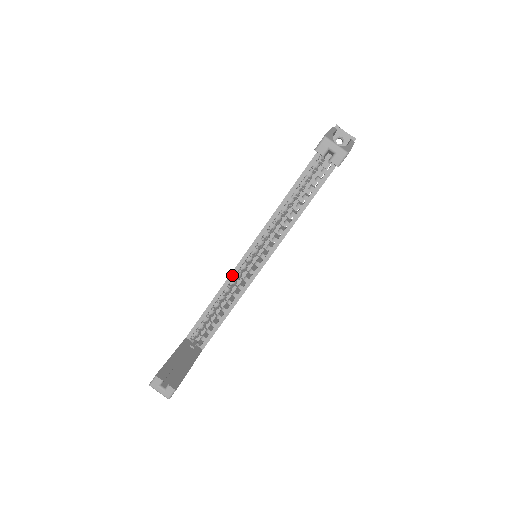
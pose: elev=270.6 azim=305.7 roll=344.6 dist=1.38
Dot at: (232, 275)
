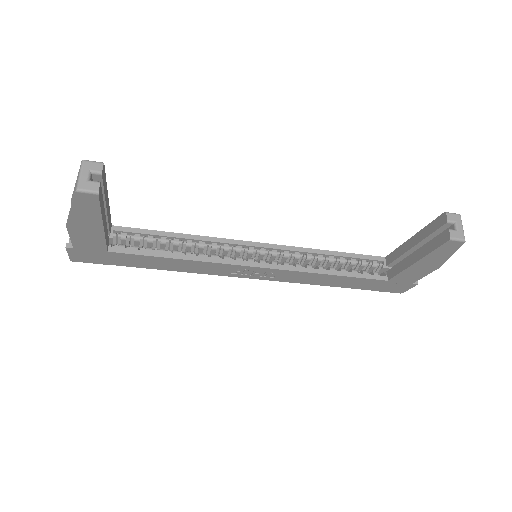
Dot at: (223, 240)
